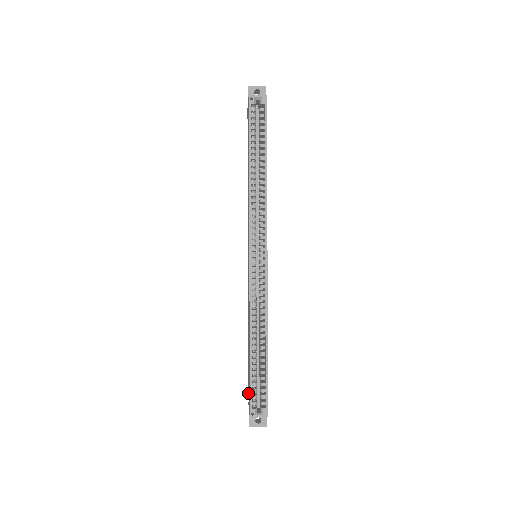
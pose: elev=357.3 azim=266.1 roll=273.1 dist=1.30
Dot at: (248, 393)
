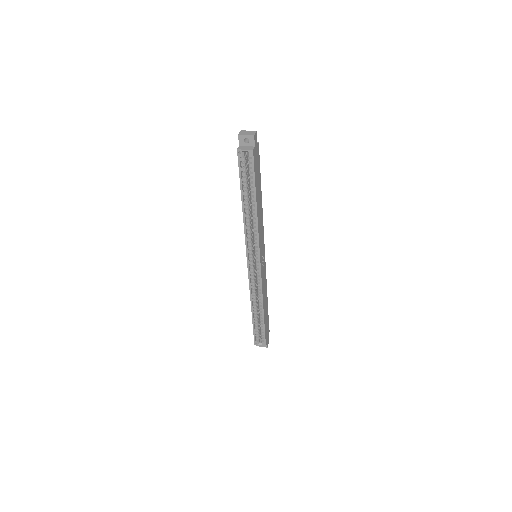
Dot at: occluded
